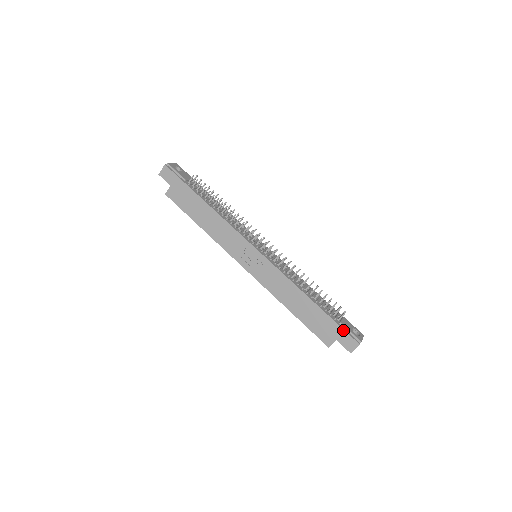
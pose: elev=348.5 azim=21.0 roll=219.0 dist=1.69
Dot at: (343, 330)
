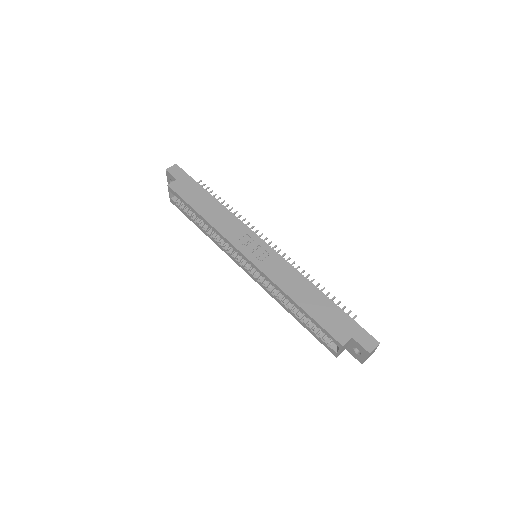
Dot at: (360, 326)
